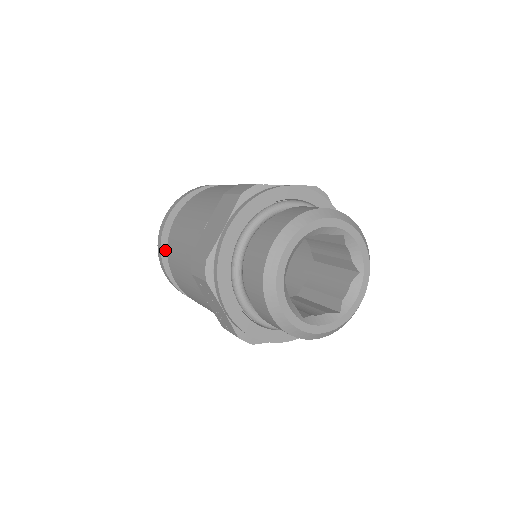
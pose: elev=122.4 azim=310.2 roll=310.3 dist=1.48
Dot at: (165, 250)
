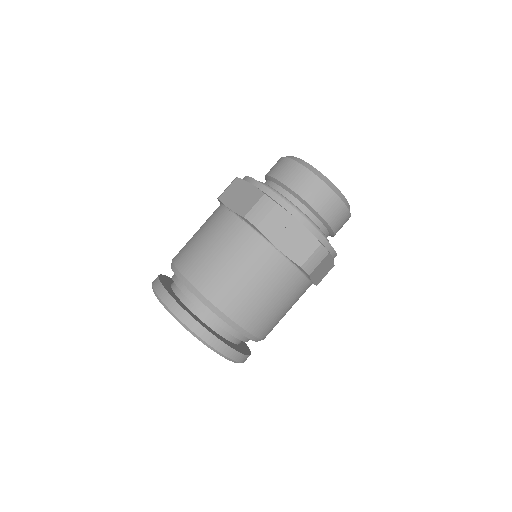
Dot at: (184, 308)
